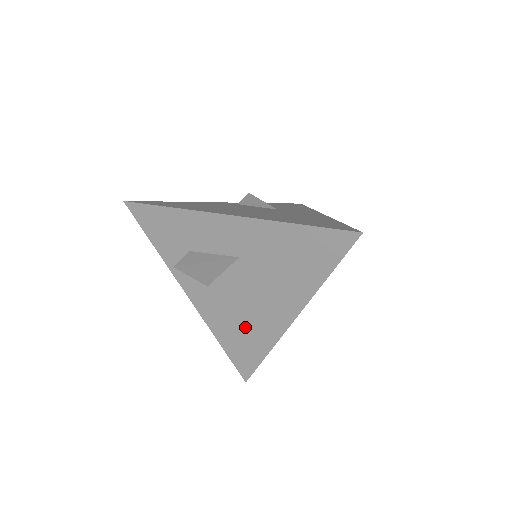
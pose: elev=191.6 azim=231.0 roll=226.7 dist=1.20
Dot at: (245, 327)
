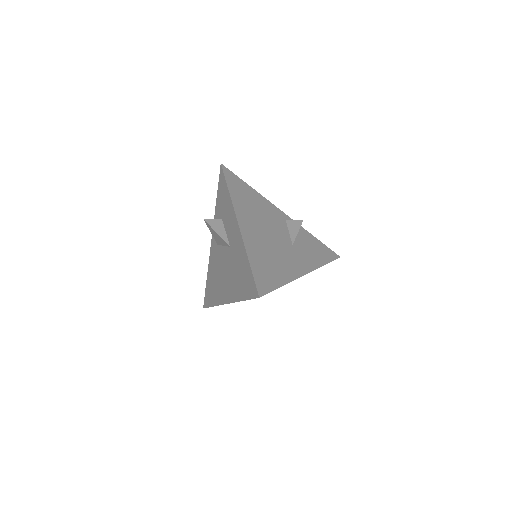
Dot at: (215, 282)
